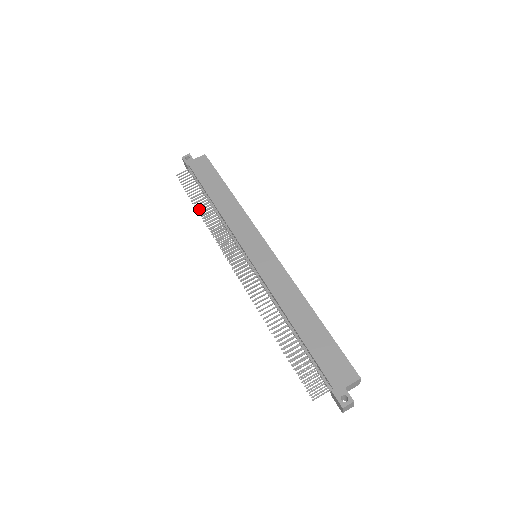
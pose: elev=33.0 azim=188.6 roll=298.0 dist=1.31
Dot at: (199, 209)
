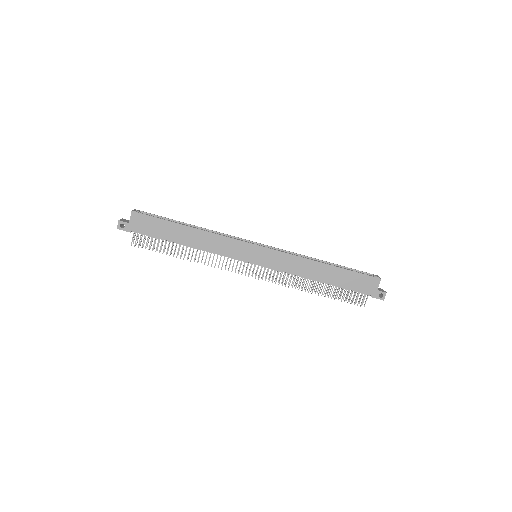
Dot at: (178, 254)
